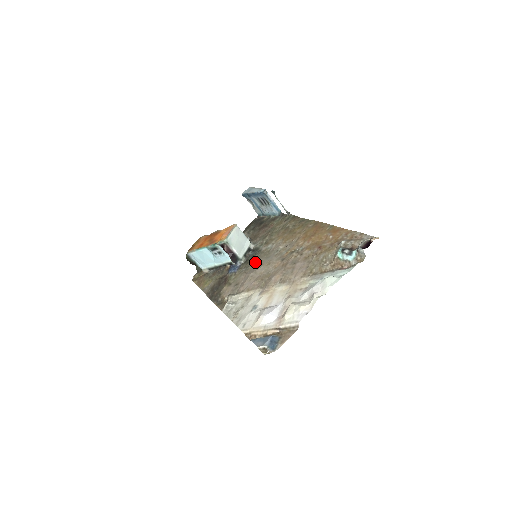
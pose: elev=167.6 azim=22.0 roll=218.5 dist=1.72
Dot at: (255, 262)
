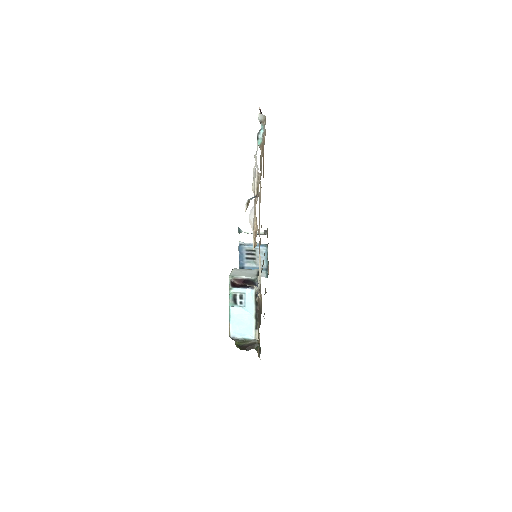
Dot at: occluded
